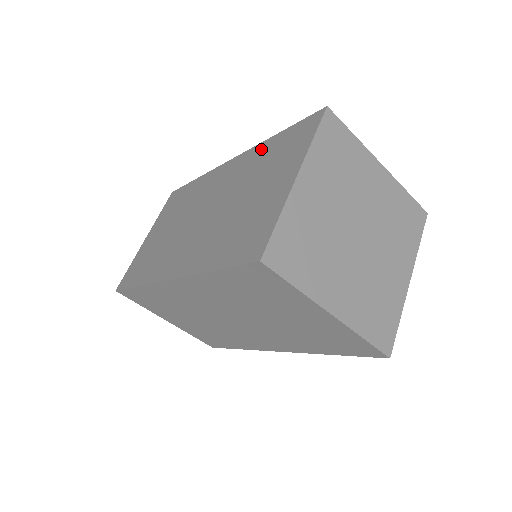
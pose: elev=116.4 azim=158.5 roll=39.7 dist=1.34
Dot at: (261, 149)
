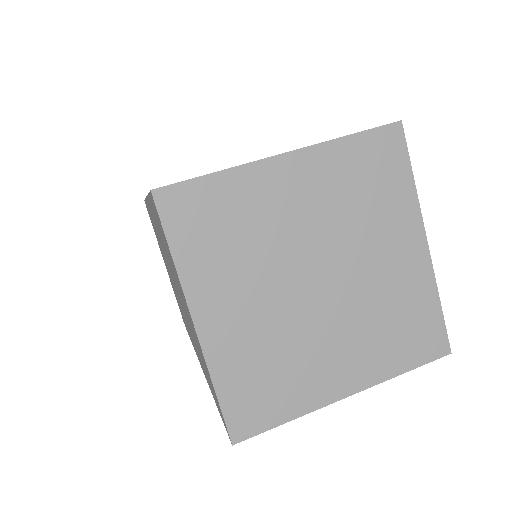
Dot at: occluded
